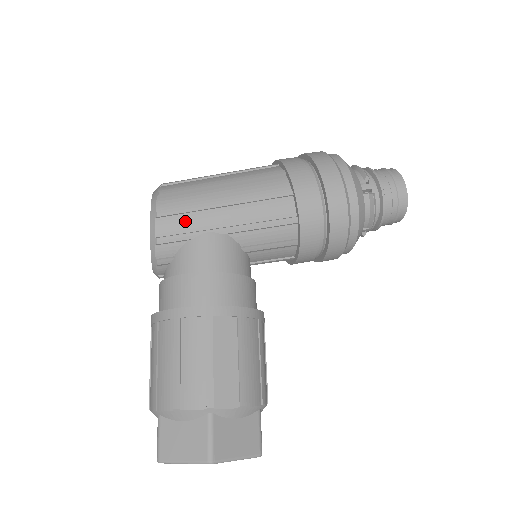
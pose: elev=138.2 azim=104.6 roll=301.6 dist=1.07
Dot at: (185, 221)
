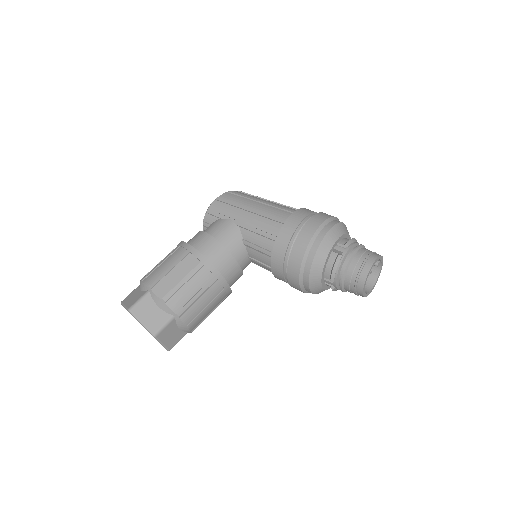
Dot at: (225, 208)
